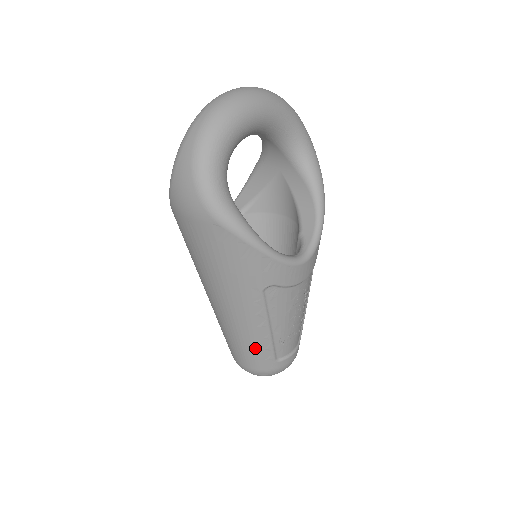
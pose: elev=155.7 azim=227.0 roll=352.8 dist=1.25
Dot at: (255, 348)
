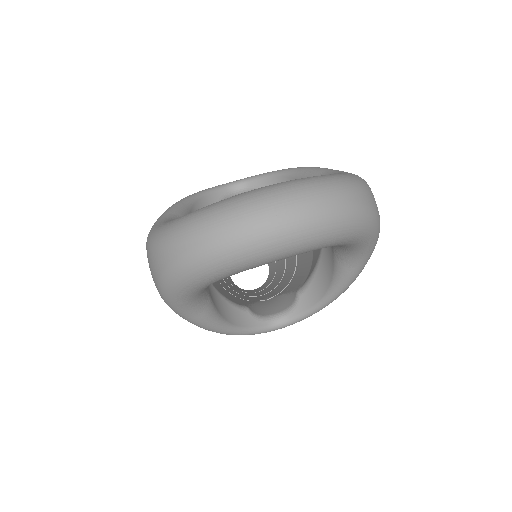
Dot at: occluded
